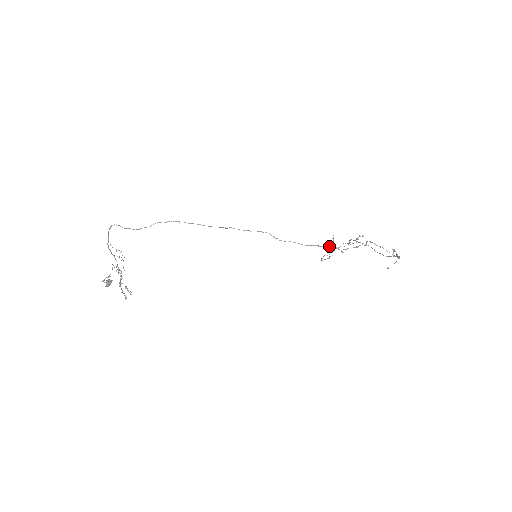
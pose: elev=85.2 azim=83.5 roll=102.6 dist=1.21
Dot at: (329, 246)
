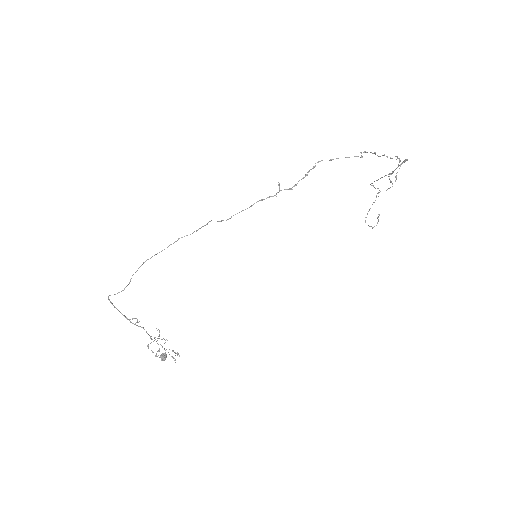
Dot at: (276, 194)
